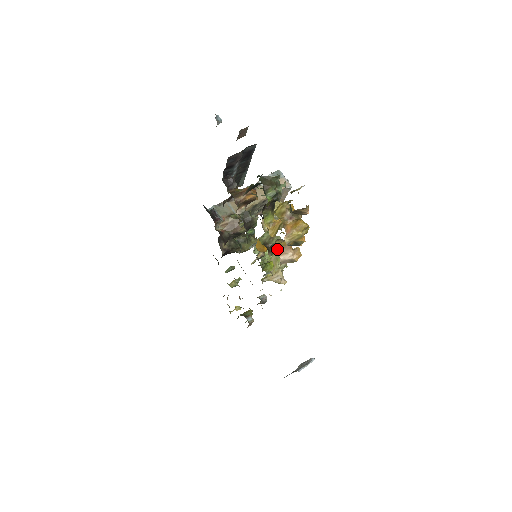
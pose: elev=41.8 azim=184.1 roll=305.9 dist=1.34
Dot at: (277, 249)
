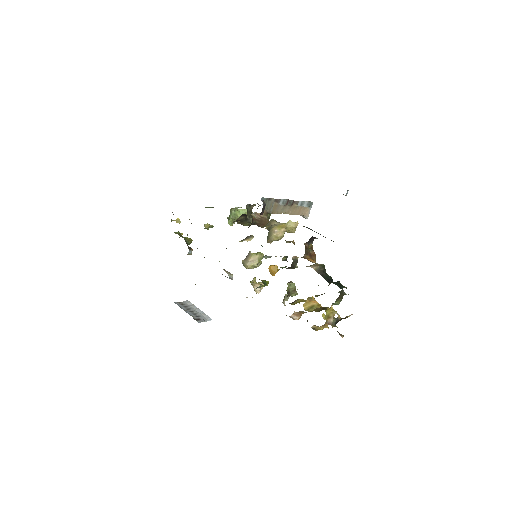
Dot at: (296, 312)
